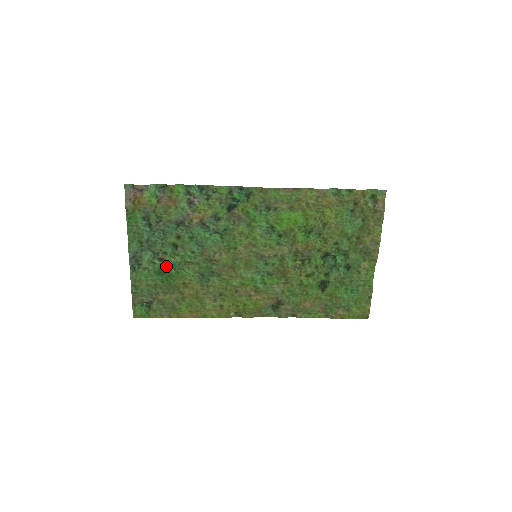
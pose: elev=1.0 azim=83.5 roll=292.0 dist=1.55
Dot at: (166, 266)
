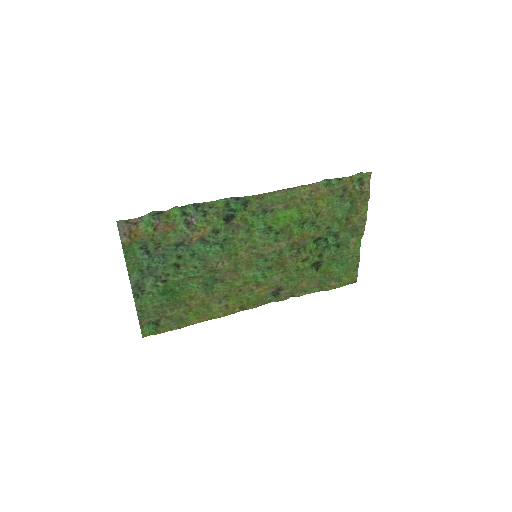
Dot at: (170, 286)
